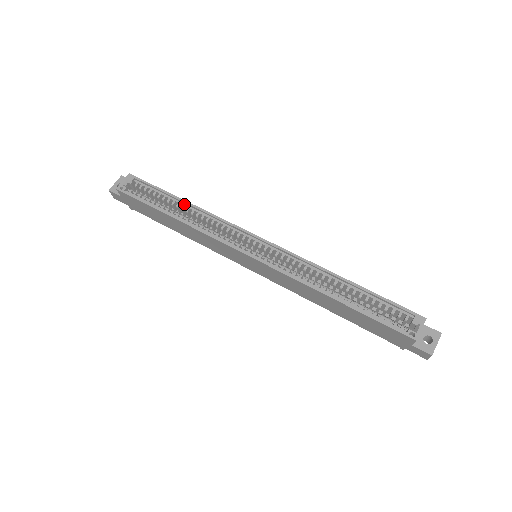
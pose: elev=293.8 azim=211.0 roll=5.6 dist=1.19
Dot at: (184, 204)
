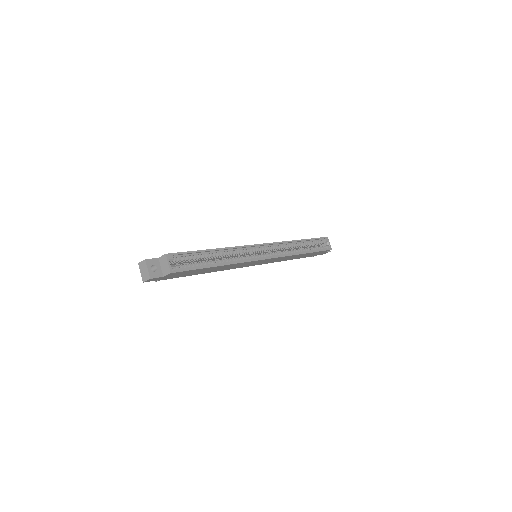
Dot at: (214, 252)
